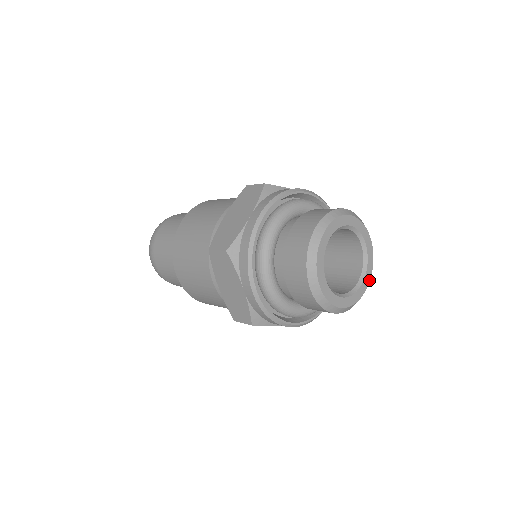
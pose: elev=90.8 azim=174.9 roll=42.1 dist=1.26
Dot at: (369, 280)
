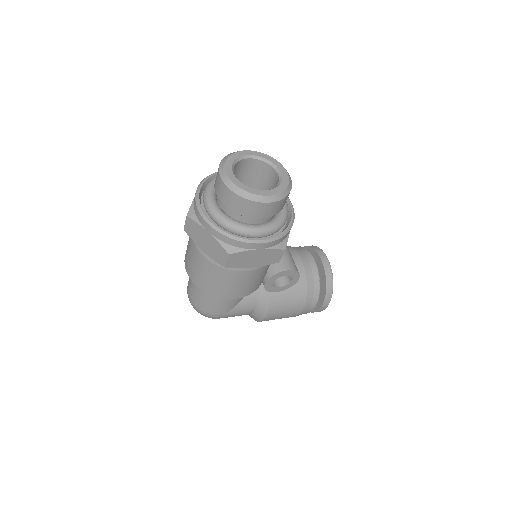
Dot at: (288, 180)
